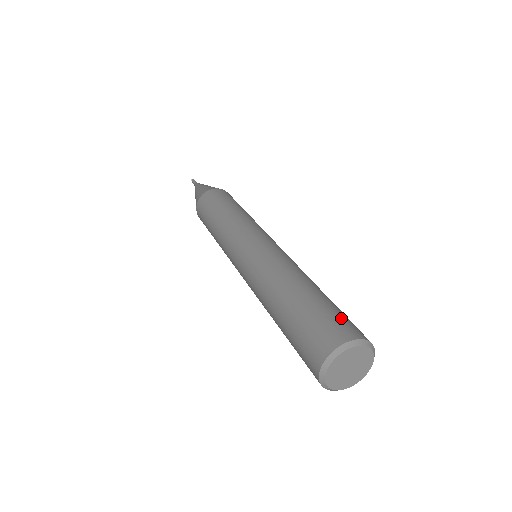
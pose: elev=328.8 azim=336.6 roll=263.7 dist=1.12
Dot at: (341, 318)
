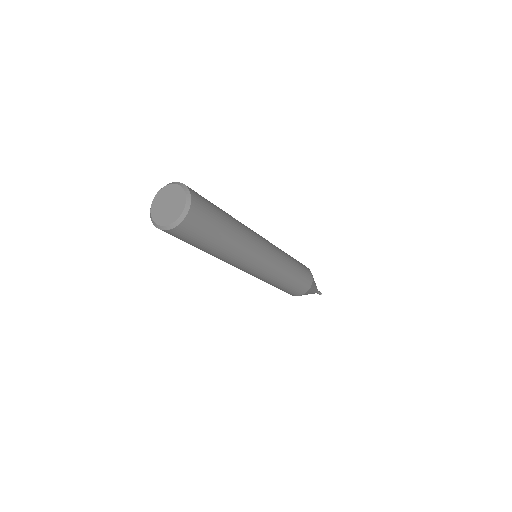
Dot at: occluded
